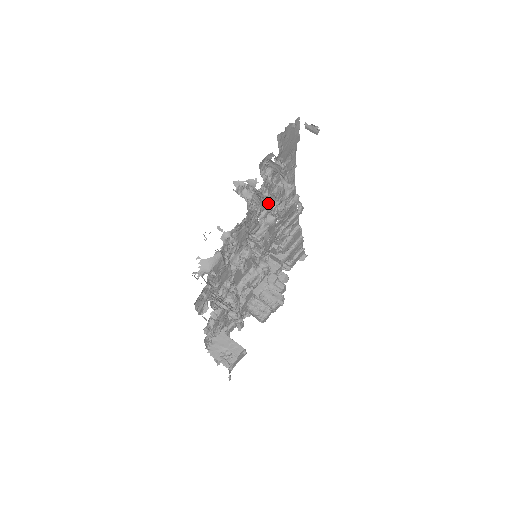
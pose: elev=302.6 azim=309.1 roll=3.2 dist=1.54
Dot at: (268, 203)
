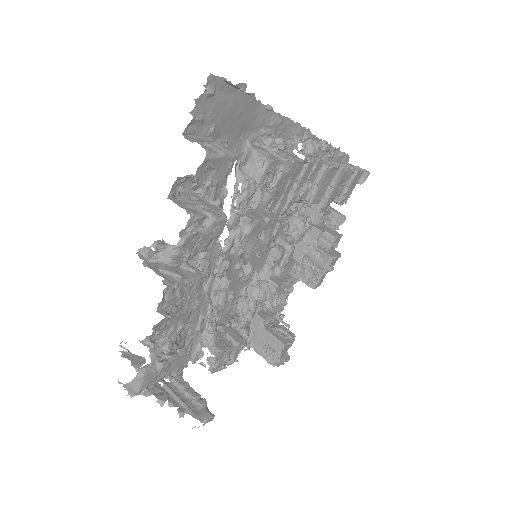
Dot at: (207, 245)
